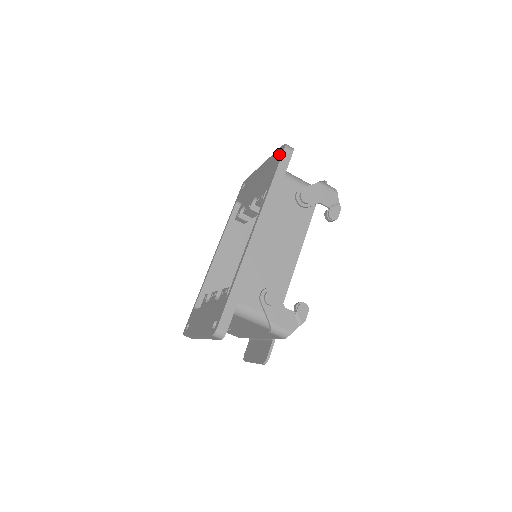
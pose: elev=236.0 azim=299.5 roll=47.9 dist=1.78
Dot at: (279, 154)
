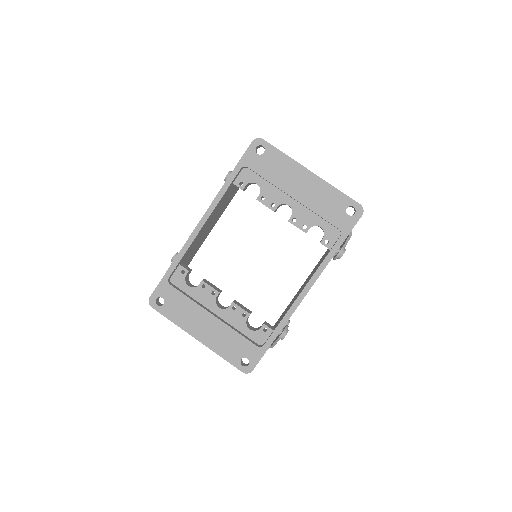
Dot at: occluded
